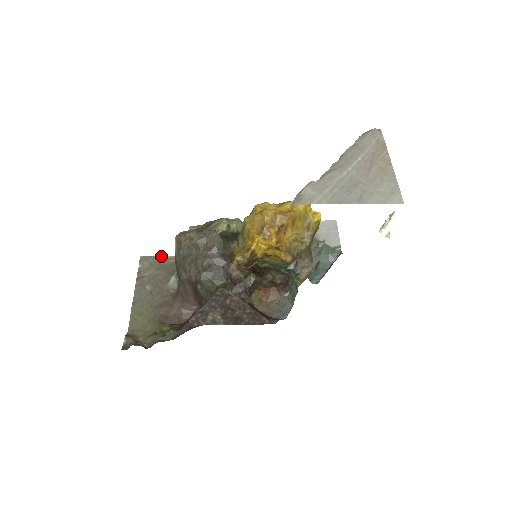
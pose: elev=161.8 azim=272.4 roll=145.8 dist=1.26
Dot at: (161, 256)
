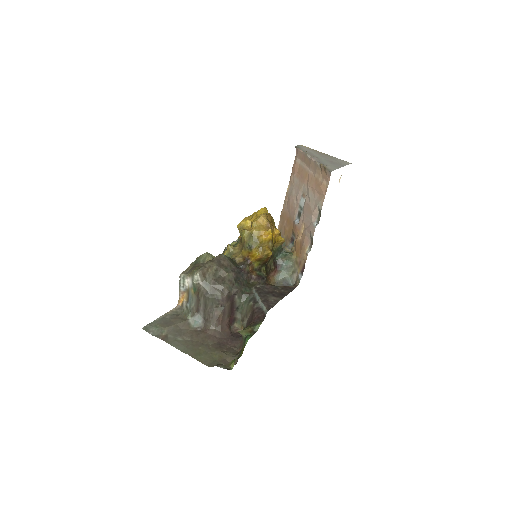
Dot at: (156, 319)
